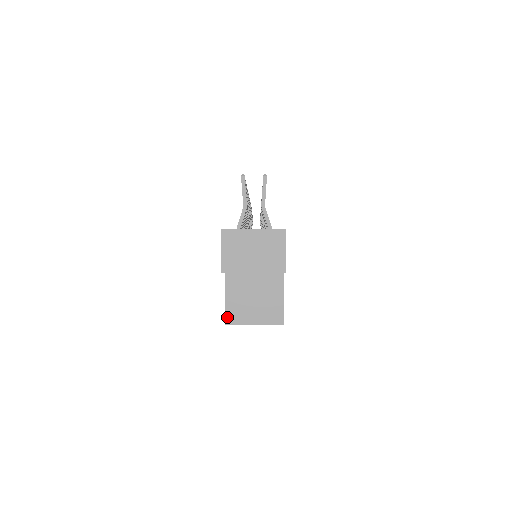
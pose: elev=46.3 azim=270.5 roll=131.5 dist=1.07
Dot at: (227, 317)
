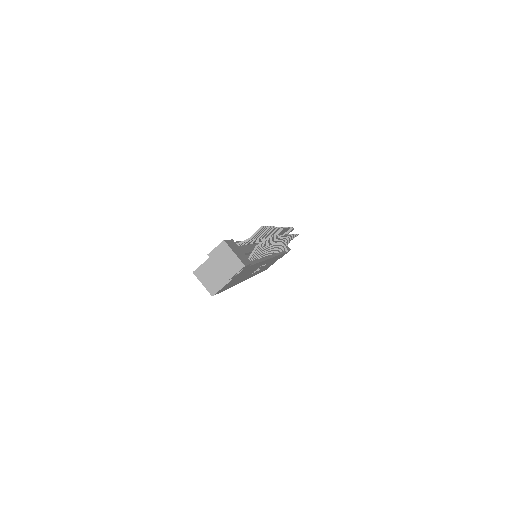
Dot at: (196, 270)
